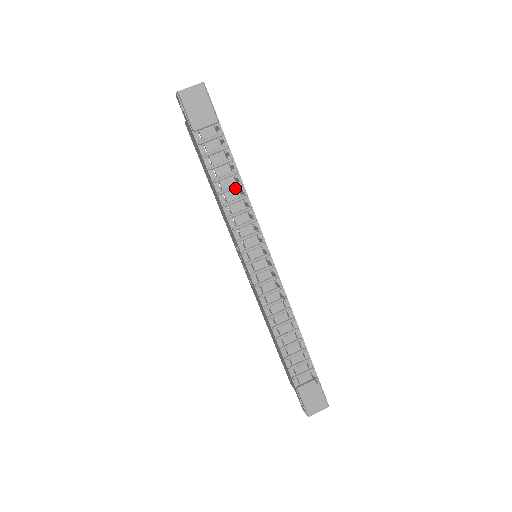
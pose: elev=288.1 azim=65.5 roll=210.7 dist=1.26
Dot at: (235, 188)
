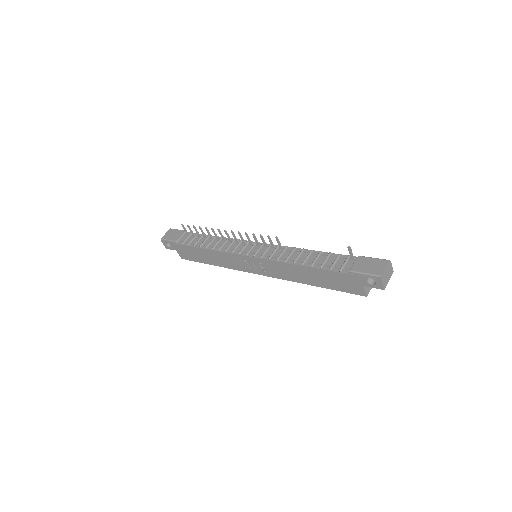
Dot at: (213, 240)
